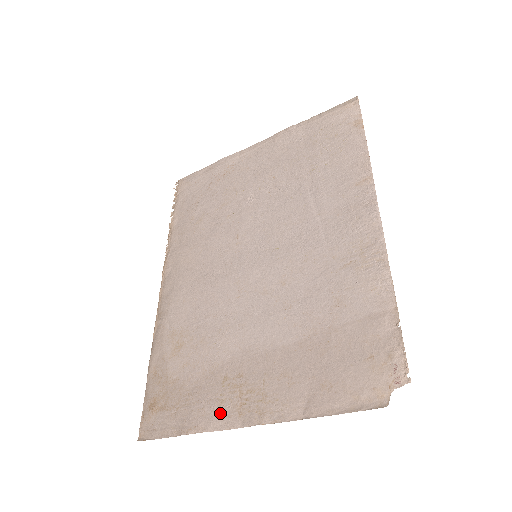
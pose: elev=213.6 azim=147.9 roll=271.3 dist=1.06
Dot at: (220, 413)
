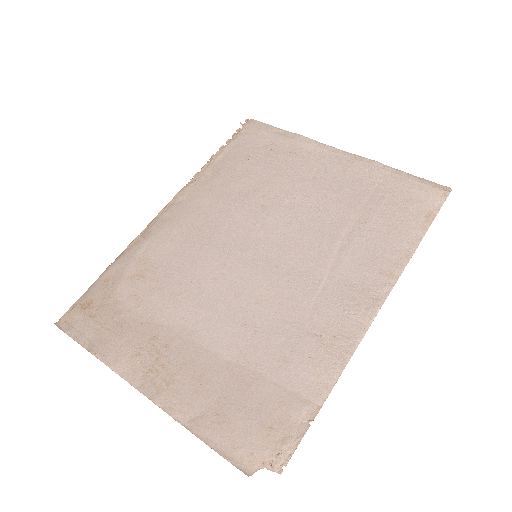
Dot at: (130, 362)
